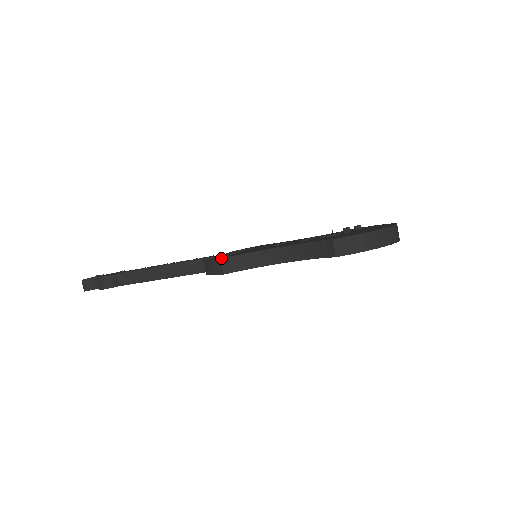
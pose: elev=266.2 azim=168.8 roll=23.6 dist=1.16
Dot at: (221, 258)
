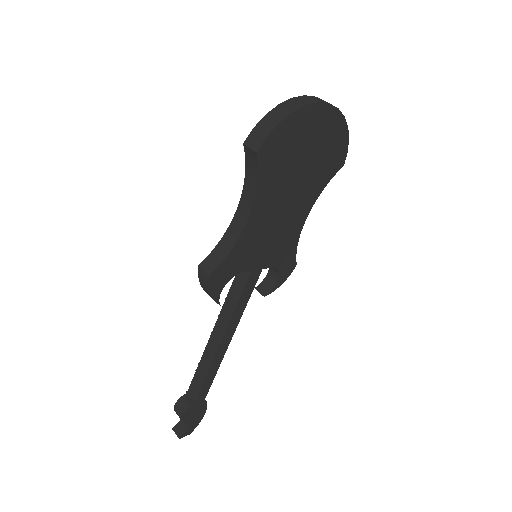
Dot at: (198, 265)
